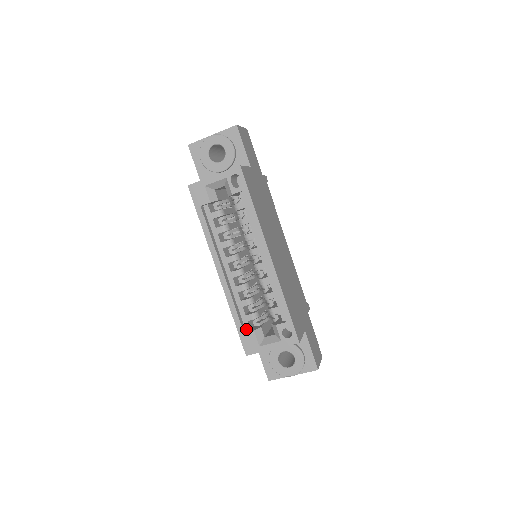
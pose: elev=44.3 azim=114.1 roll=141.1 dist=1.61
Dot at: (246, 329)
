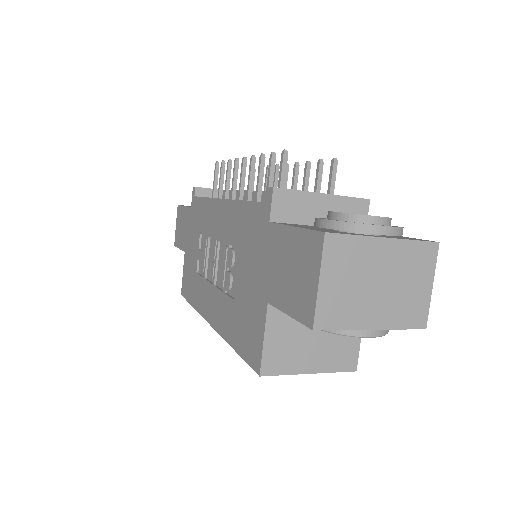
Dot at: occluded
